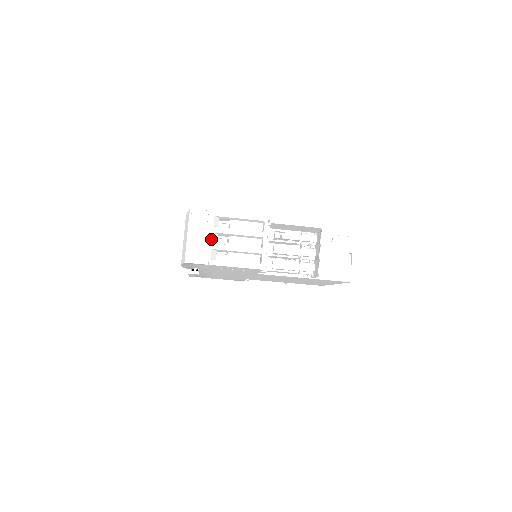
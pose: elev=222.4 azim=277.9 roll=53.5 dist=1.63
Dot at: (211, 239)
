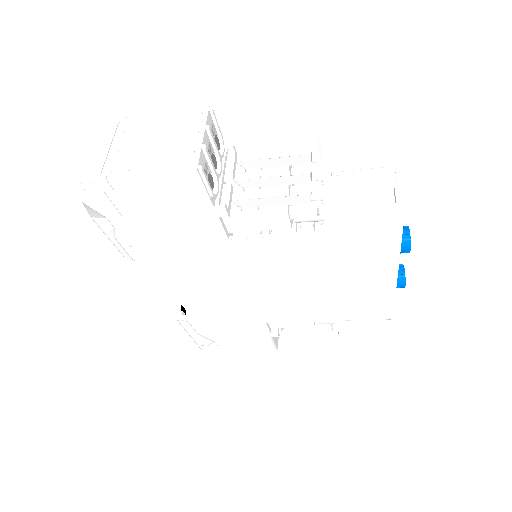
Dot at: (117, 147)
